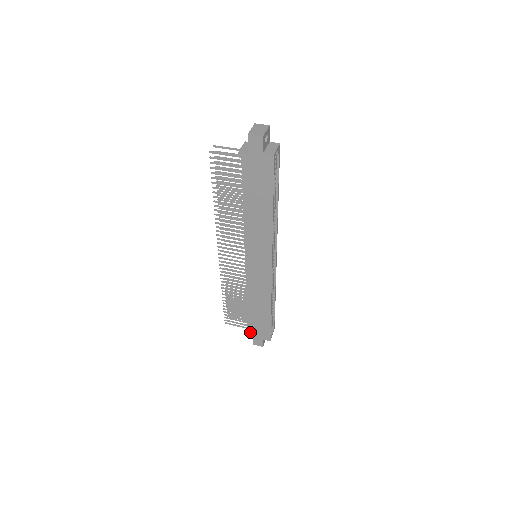
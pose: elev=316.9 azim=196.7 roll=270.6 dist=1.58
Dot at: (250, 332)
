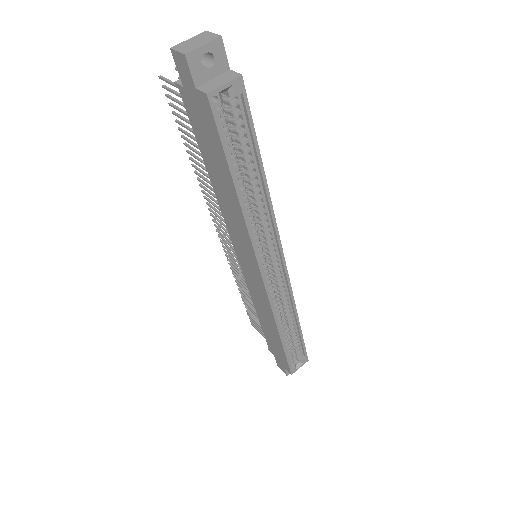
Dot at: (271, 350)
